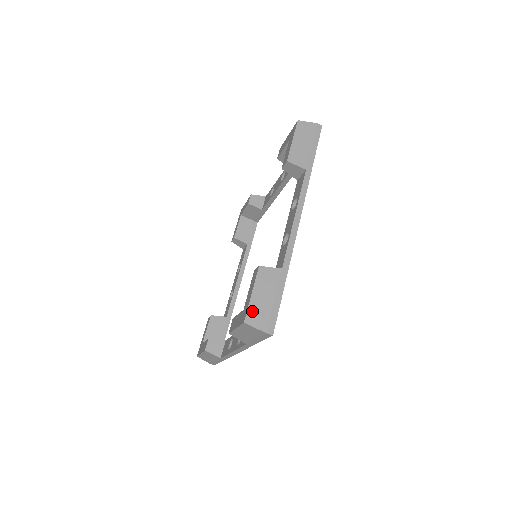
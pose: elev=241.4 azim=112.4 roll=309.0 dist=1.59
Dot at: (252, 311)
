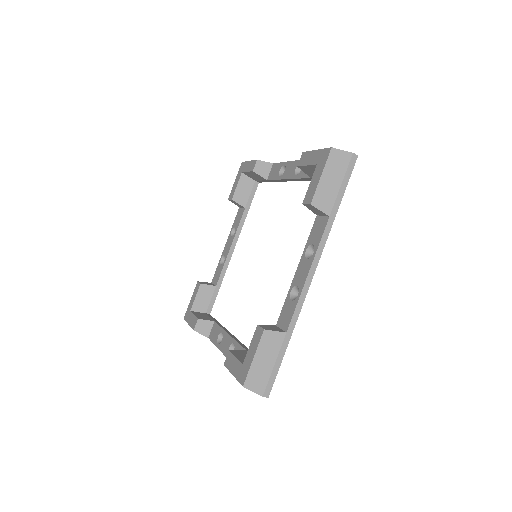
Dot at: (252, 376)
